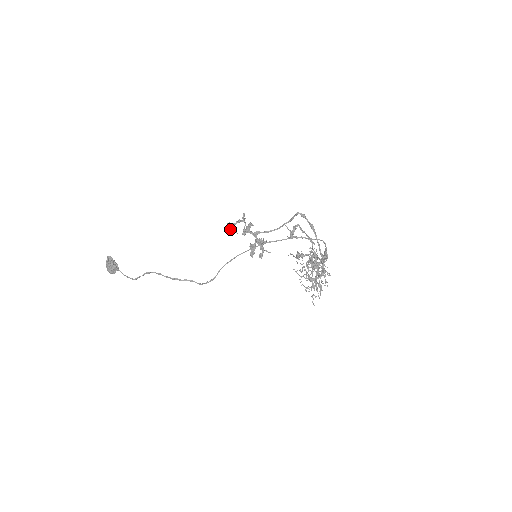
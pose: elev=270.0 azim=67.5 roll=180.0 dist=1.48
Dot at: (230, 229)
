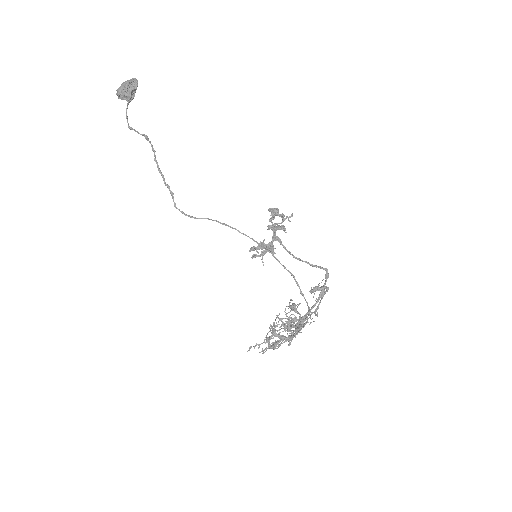
Dot at: (274, 216)
